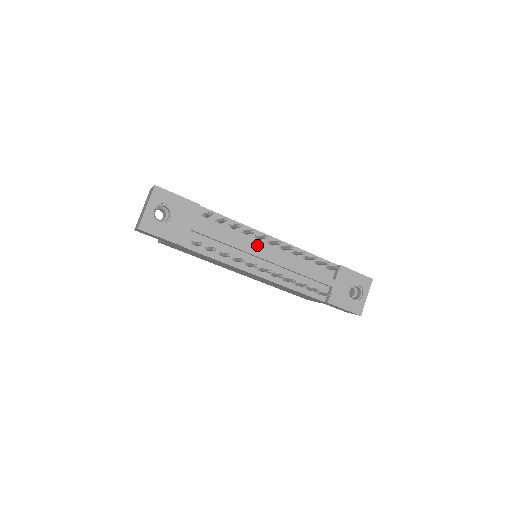
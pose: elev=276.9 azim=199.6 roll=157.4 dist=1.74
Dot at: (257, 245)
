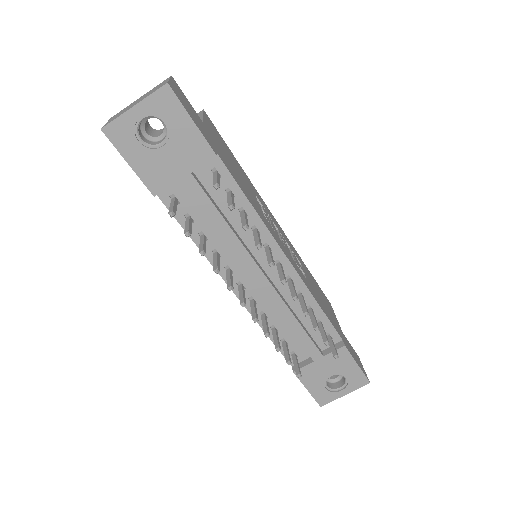
Dot at: (260, 255)
